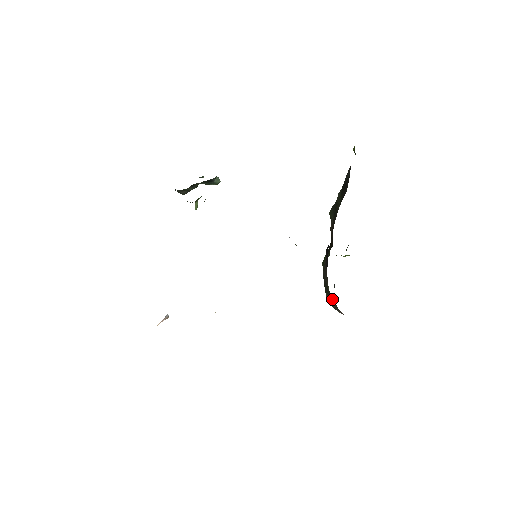
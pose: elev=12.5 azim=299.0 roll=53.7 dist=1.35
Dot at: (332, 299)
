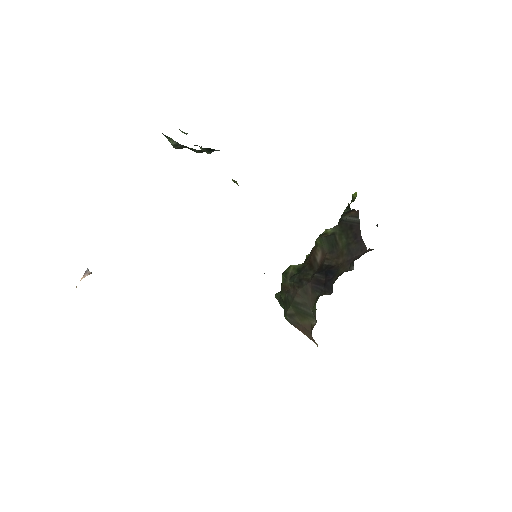
Dot at: (307, 318)
